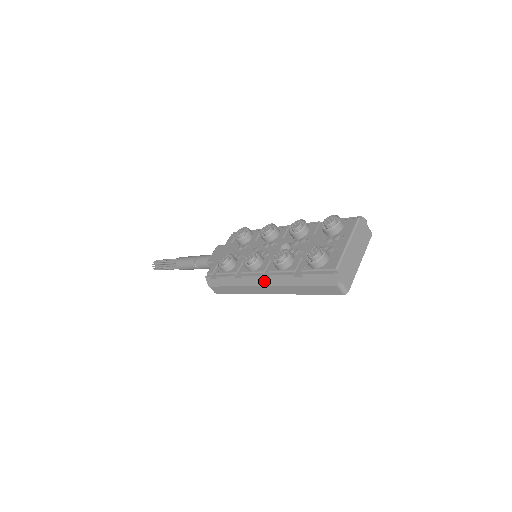
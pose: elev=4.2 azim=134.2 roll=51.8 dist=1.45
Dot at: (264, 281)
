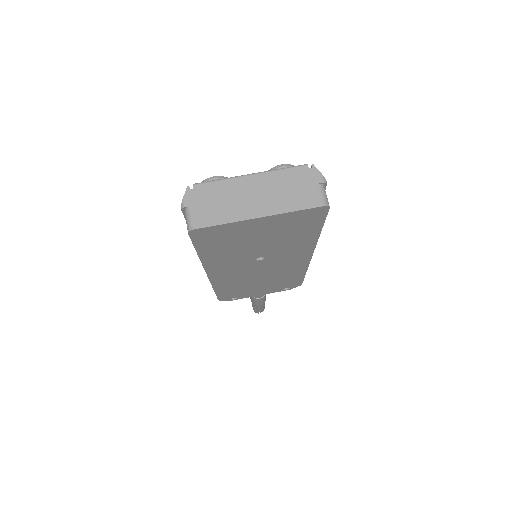
Dot at: occluded
